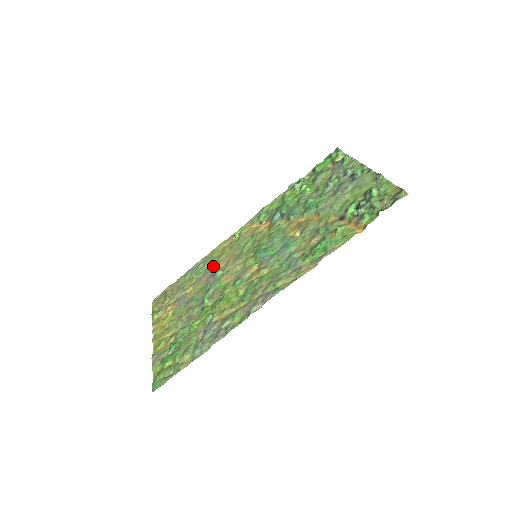
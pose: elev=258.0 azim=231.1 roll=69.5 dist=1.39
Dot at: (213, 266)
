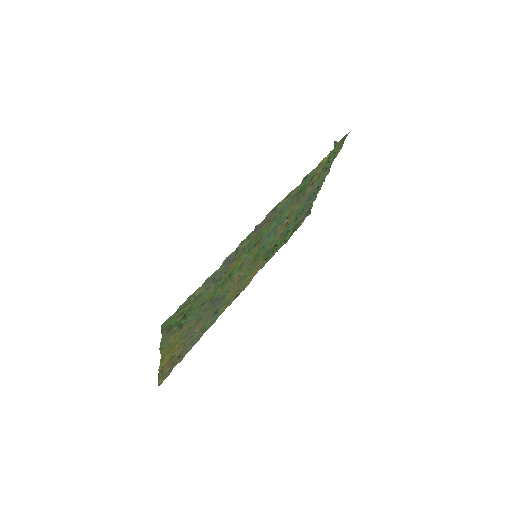
Dot at: (219, 306)
